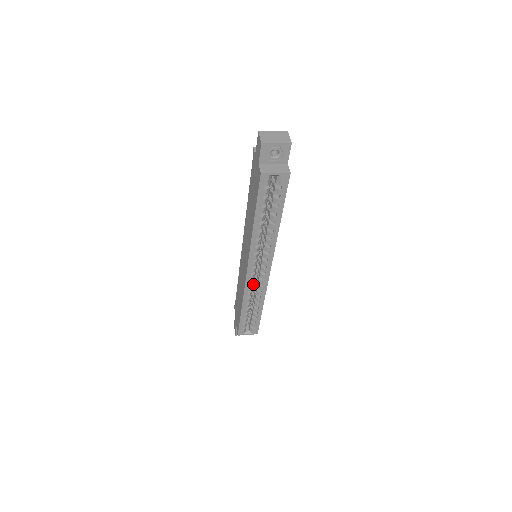
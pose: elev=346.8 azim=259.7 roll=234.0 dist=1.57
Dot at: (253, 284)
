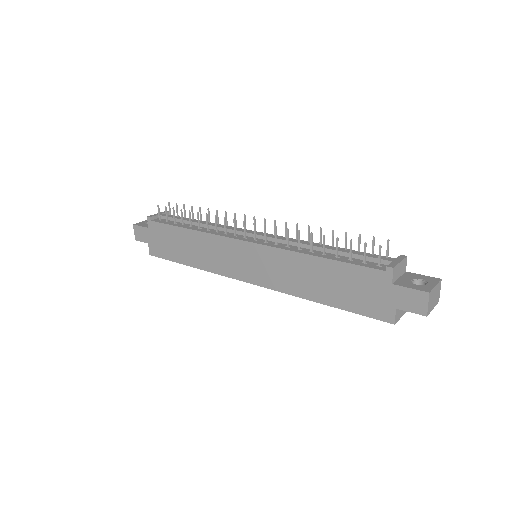
Dot at: occluded
